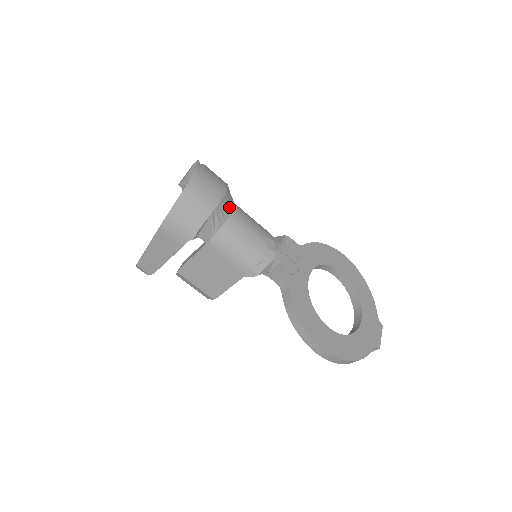
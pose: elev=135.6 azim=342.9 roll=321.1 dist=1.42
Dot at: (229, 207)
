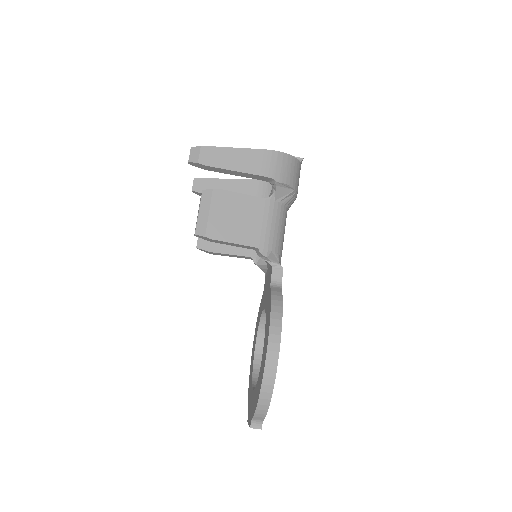
Dot at: occluded
